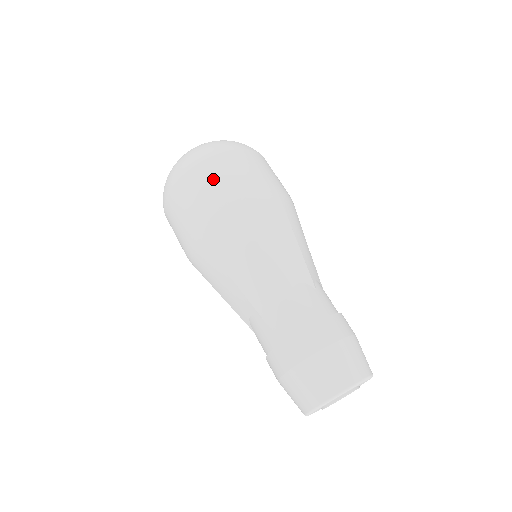
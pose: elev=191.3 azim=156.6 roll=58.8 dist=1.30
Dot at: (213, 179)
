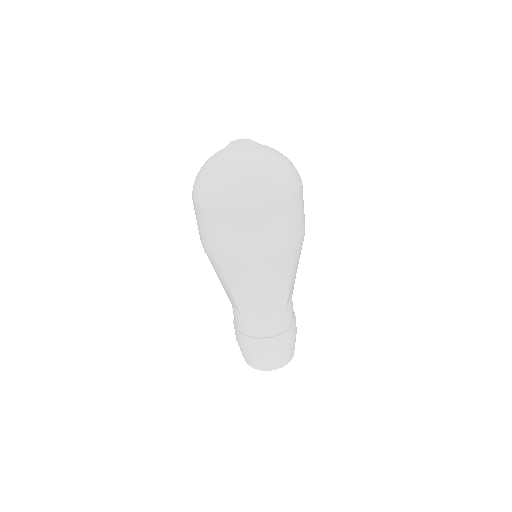
Dot at: (207, 228)
